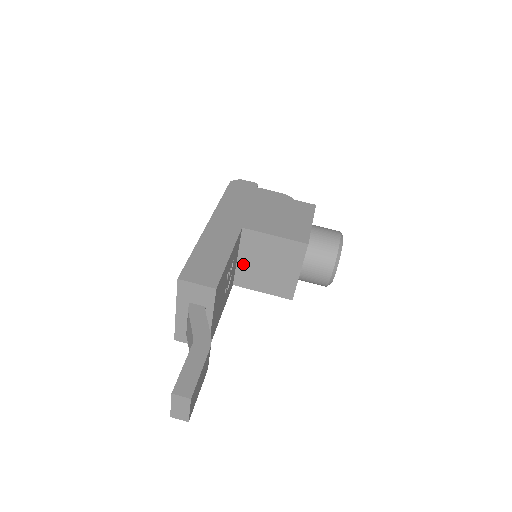
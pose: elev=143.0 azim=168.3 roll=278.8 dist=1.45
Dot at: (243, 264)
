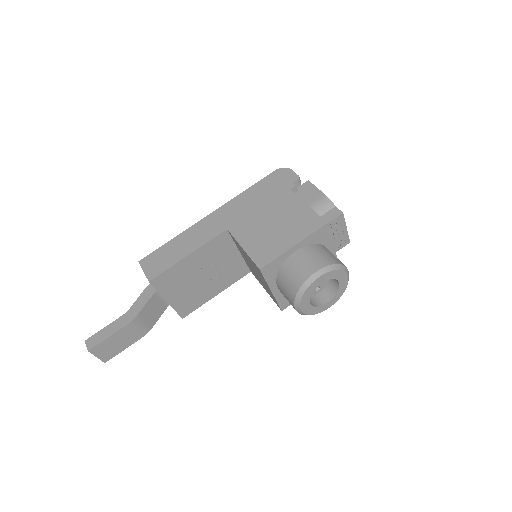
Dot at: (245, 259)
